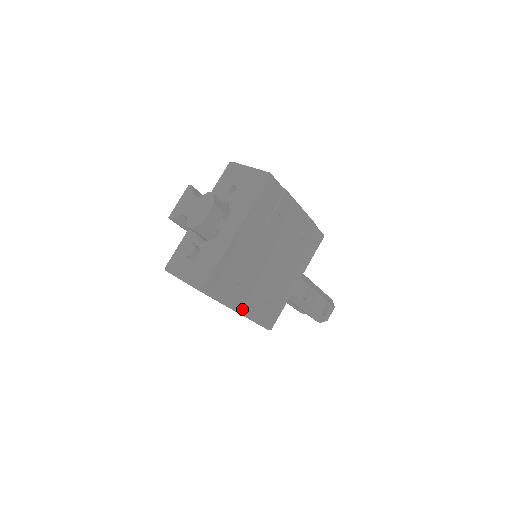
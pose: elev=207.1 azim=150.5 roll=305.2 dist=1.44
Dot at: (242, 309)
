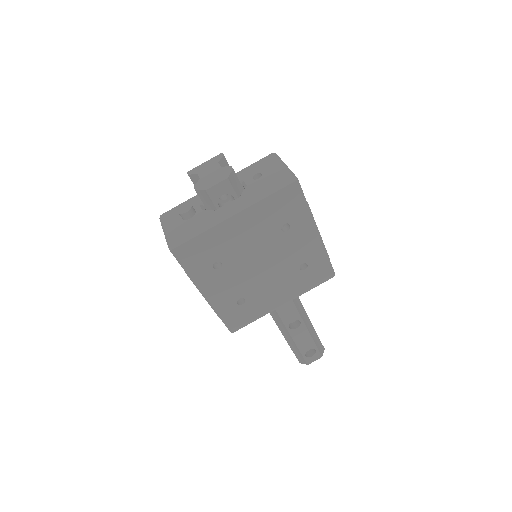
Dot at: (207, 293)
